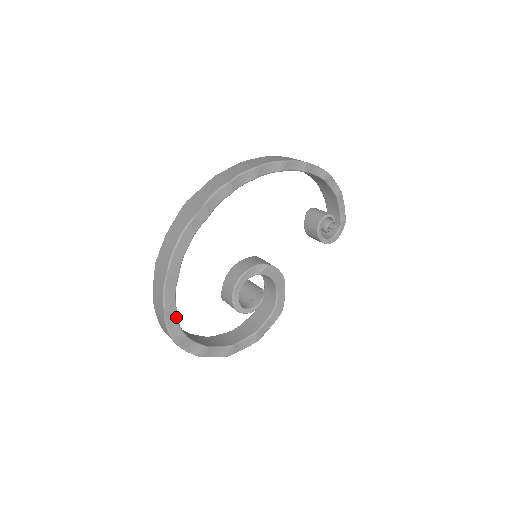
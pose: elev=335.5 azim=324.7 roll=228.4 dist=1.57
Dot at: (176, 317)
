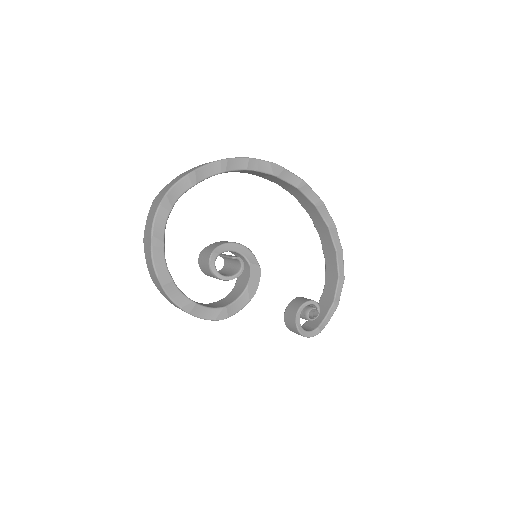
Dot at: (186, 190)
